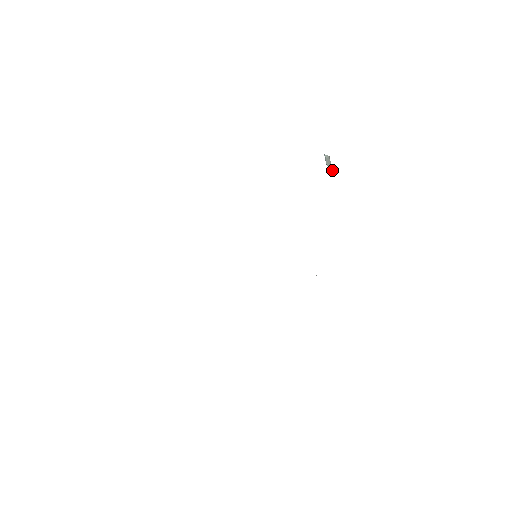
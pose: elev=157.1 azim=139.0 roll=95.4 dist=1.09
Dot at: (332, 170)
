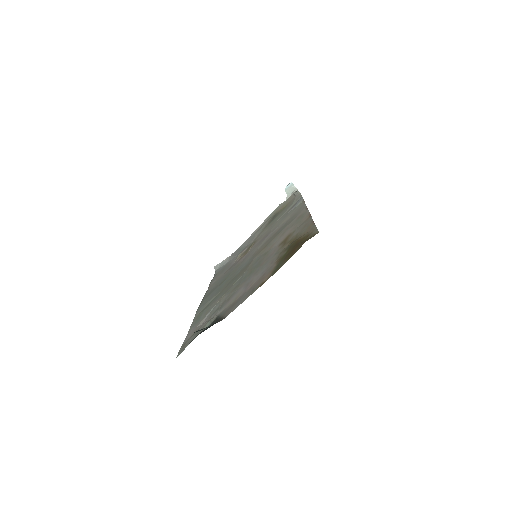
Dot at: (288, 196)
